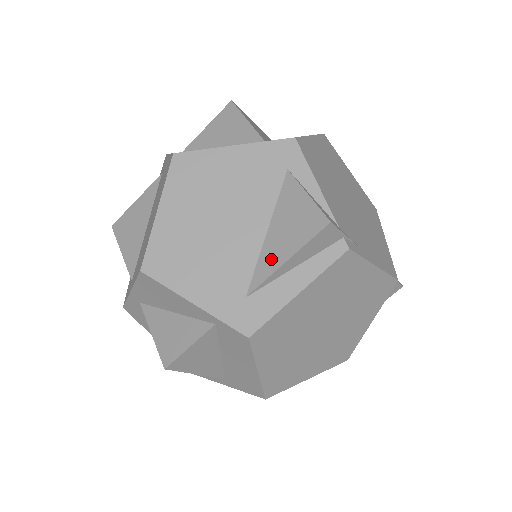
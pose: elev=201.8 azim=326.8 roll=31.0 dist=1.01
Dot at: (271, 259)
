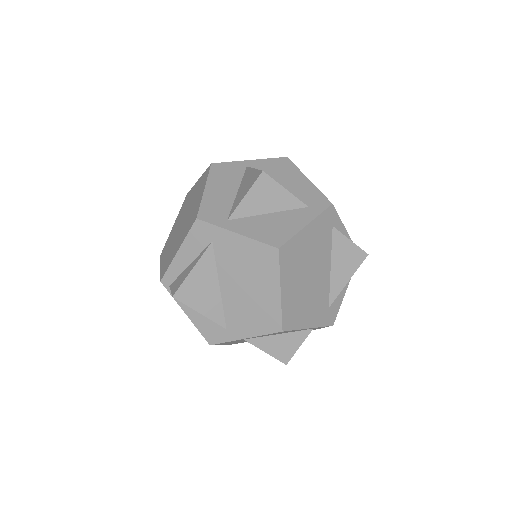
Dot at: (339, 283)
